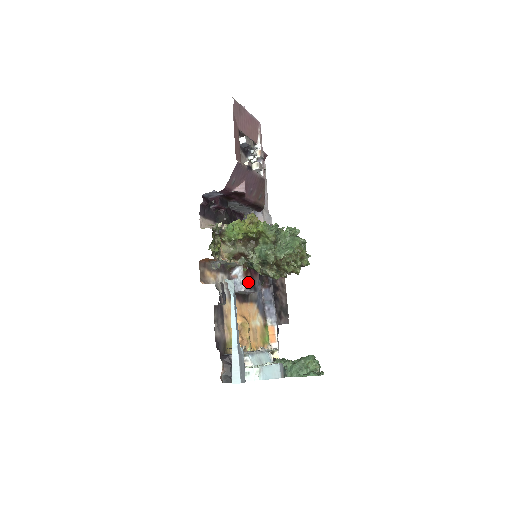
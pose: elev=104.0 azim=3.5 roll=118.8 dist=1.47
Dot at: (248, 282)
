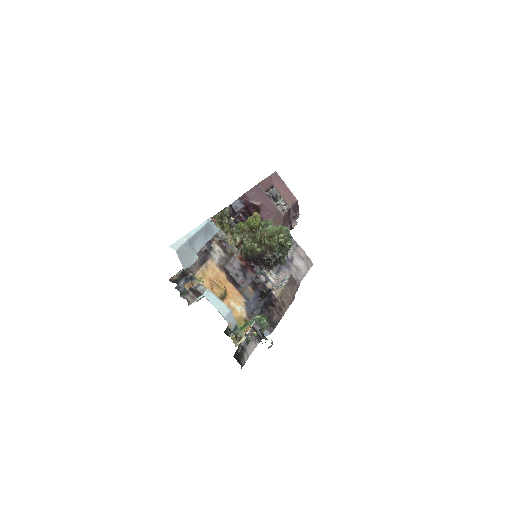
Dot at: (239, 264)
